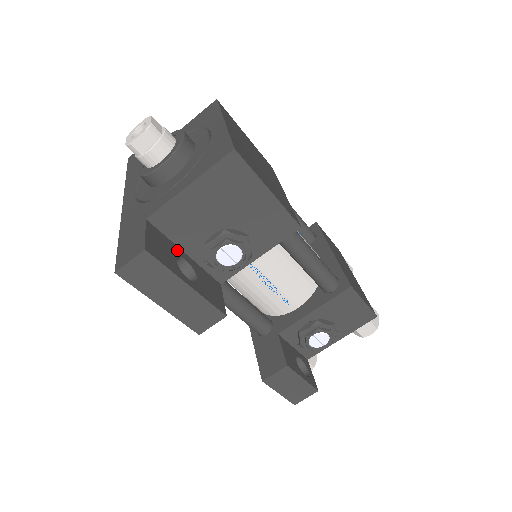
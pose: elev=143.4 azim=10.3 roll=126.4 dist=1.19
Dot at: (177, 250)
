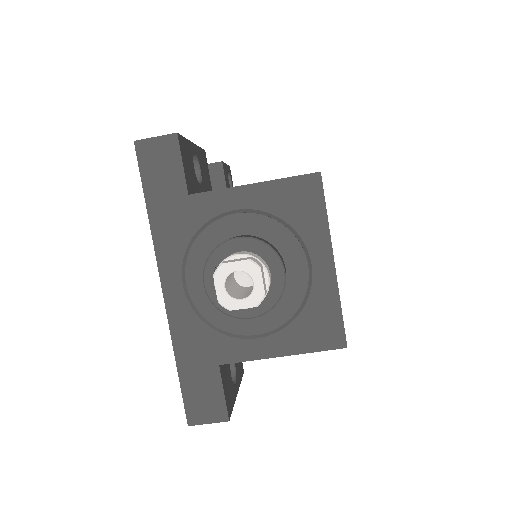
Dot at: occluded
